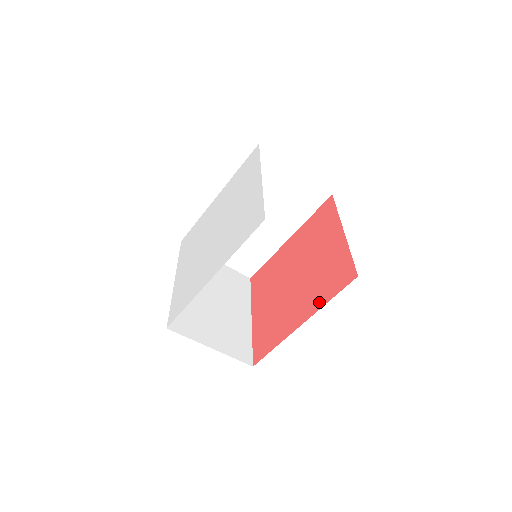
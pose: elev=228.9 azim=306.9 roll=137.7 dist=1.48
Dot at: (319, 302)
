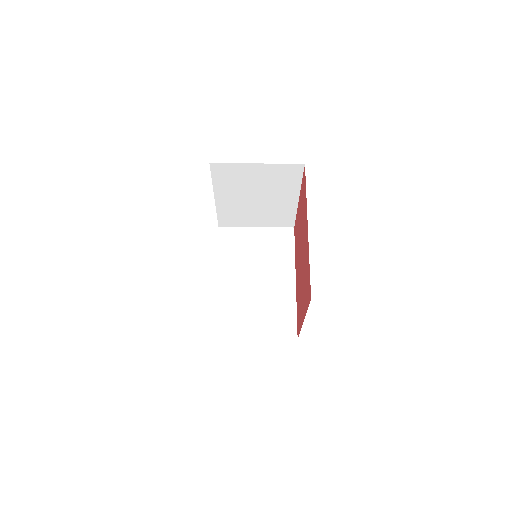
Dot at: (305, 207)
